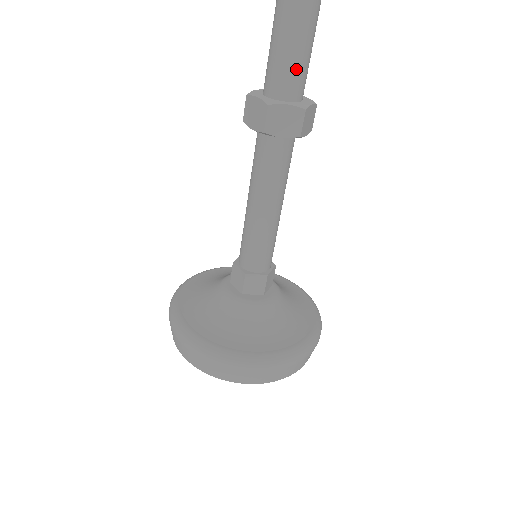
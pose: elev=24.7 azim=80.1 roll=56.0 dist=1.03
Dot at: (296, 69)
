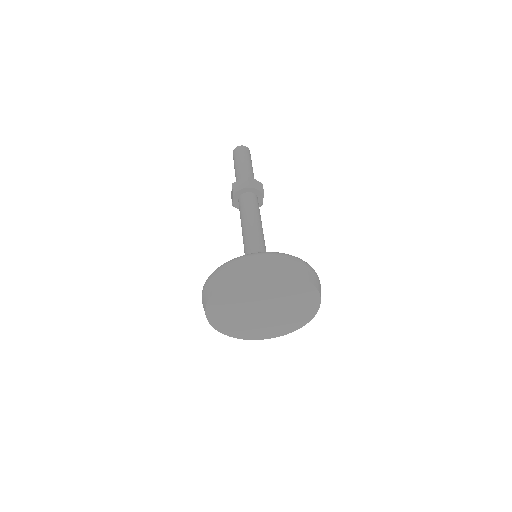
Dot at: (243, 174)
